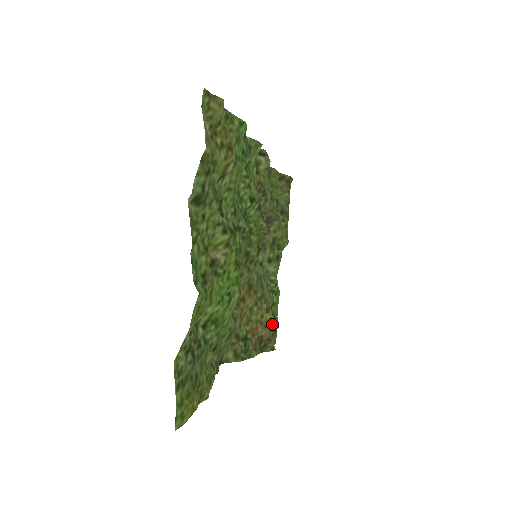
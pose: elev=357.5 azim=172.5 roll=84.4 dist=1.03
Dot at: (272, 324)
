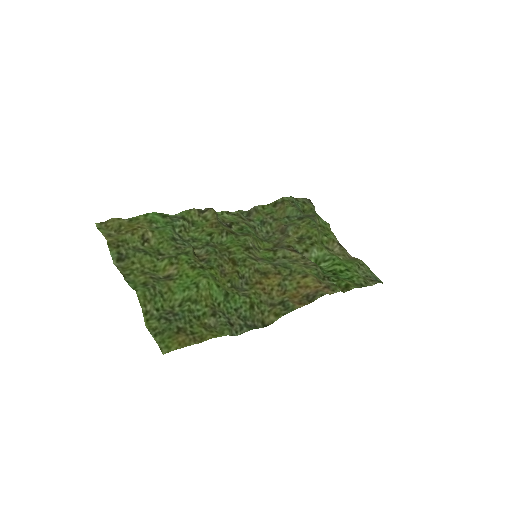
Dot at: (319, 282)
